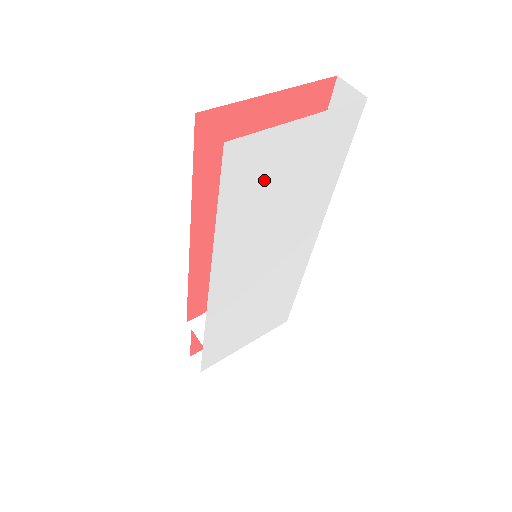
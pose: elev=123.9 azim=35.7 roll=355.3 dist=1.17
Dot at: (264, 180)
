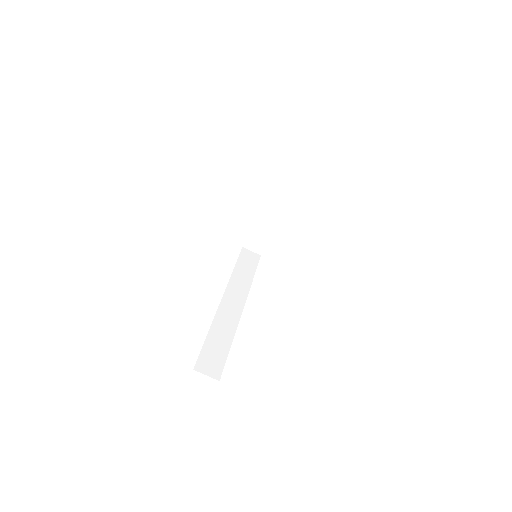
Dot at: occluded
